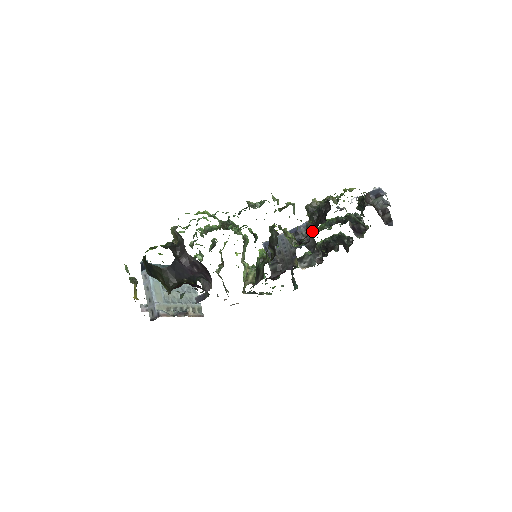
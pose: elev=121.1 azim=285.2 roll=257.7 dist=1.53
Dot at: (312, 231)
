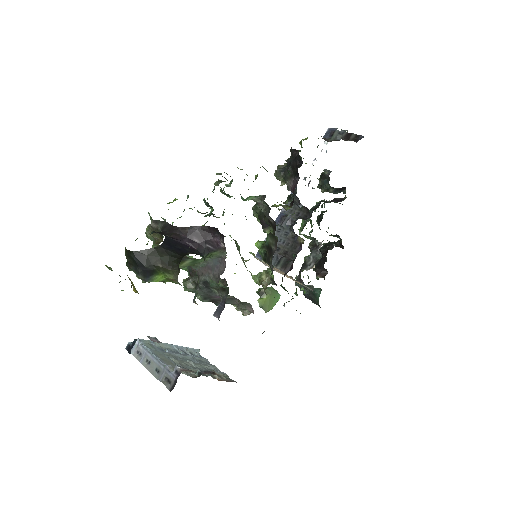
Dot at: (296, 182)
